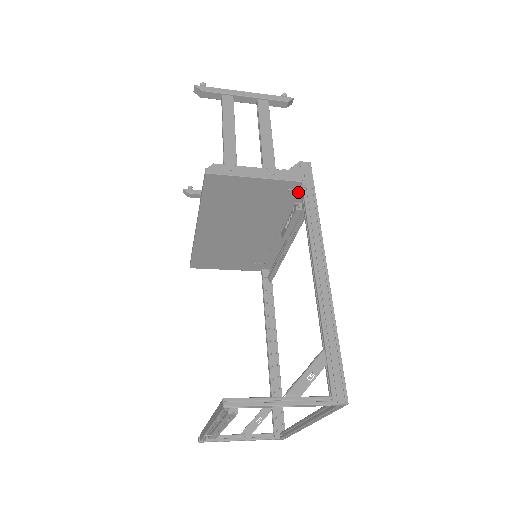
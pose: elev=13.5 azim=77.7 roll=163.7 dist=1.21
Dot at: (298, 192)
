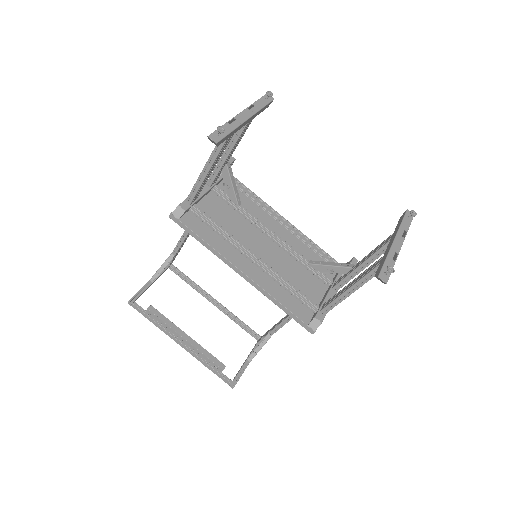
Dot at: occluded
